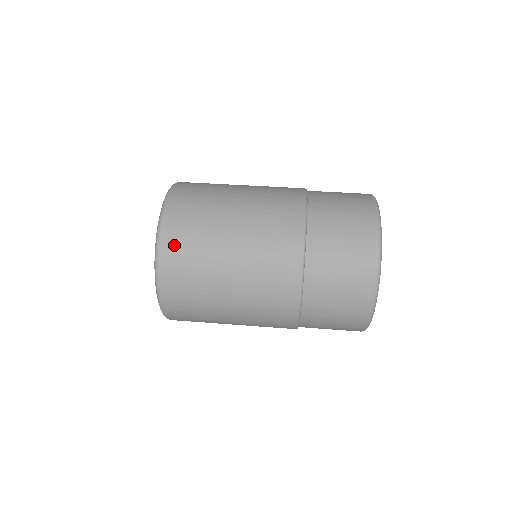
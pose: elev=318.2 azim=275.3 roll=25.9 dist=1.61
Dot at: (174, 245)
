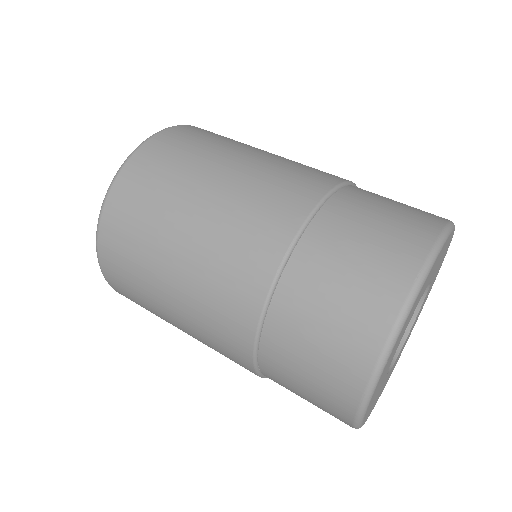
Dot at: (116, 280)
